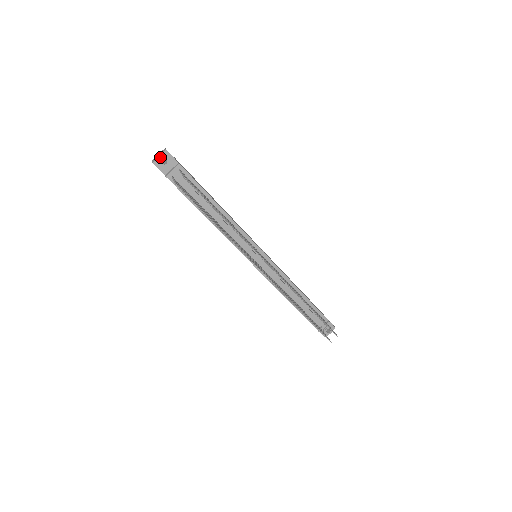
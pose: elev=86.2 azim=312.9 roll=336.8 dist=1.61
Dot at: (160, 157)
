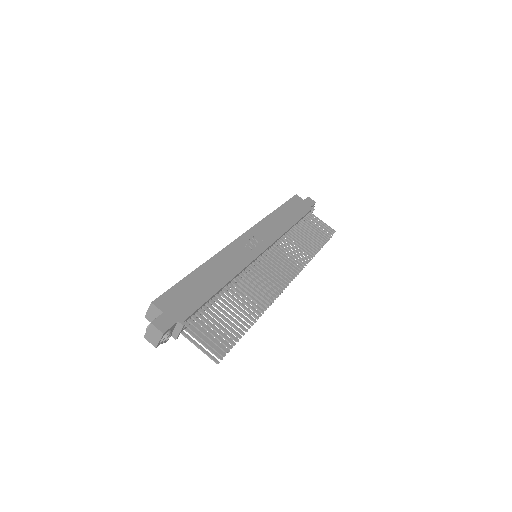
Dot at: (162, 342)
